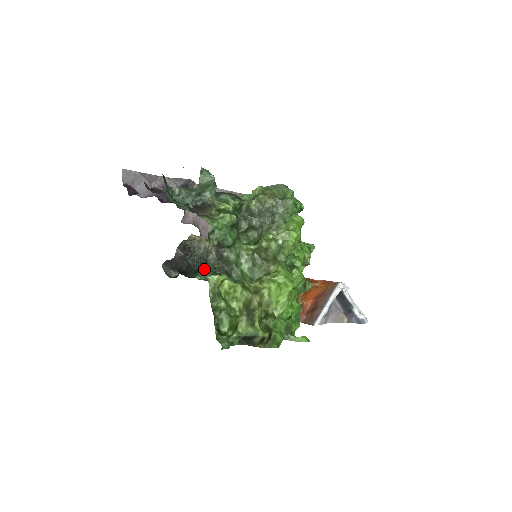
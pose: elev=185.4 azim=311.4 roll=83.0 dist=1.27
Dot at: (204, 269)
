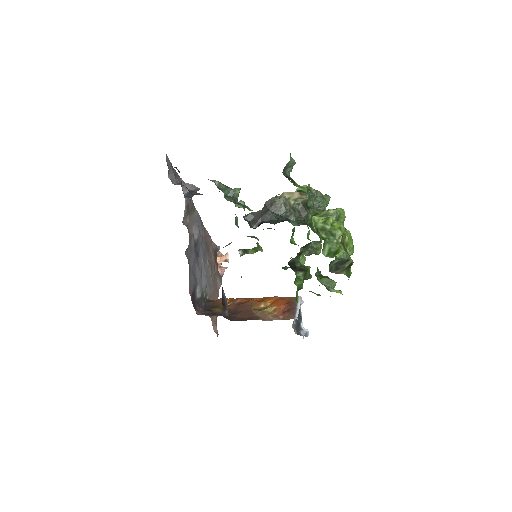
Dot at: (290, 220)
